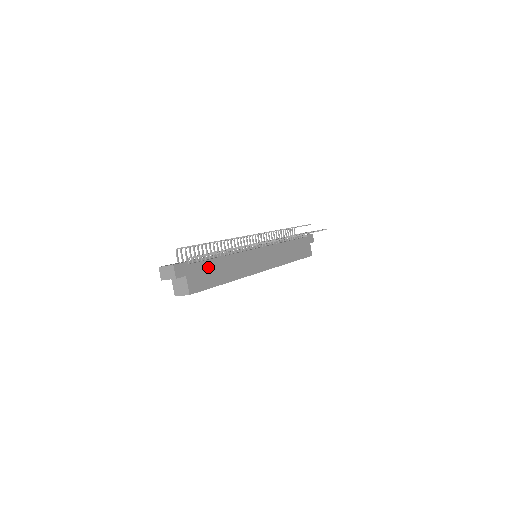
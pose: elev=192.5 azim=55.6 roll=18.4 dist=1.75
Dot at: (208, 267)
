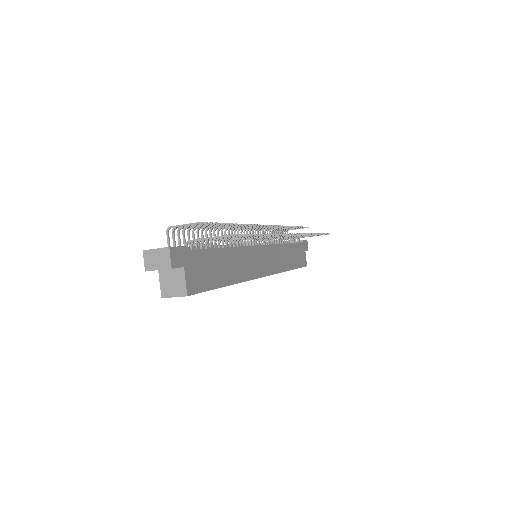
Dot at: (210, 259)
